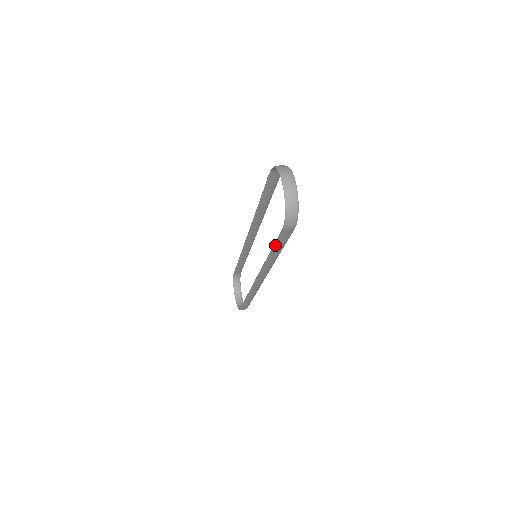
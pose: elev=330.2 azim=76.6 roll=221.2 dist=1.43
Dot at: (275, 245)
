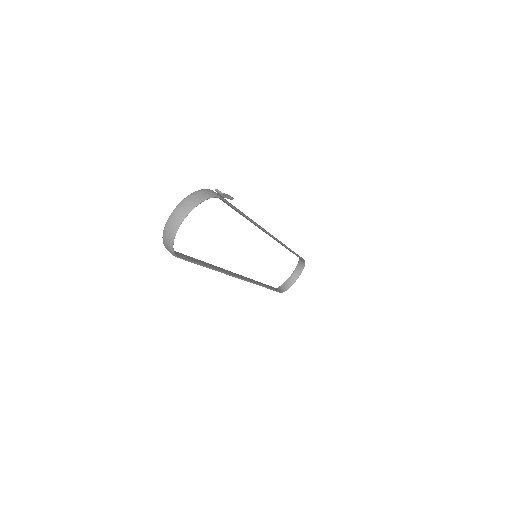
Dot at: occluded
